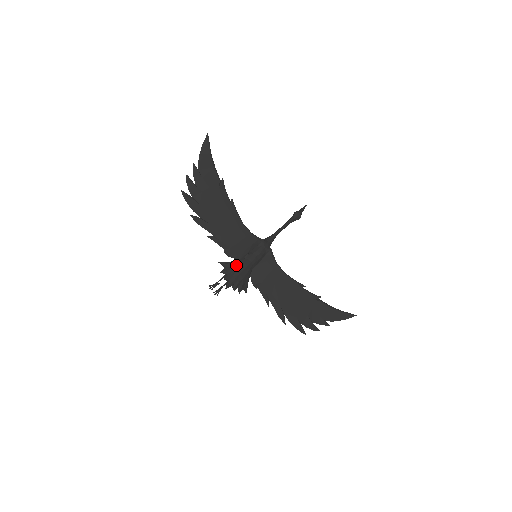
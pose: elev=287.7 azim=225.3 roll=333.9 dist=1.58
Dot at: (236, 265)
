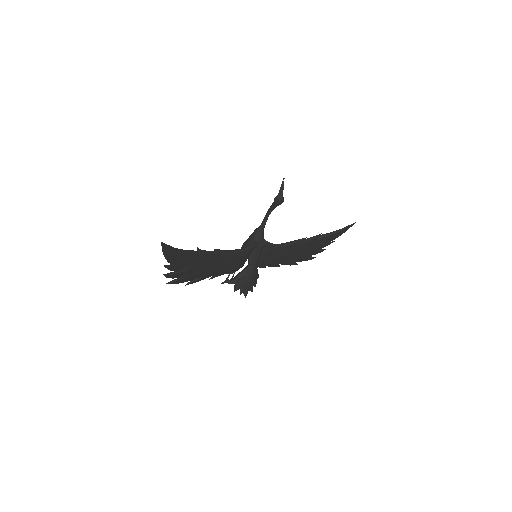
Dot at: (244, 277)
